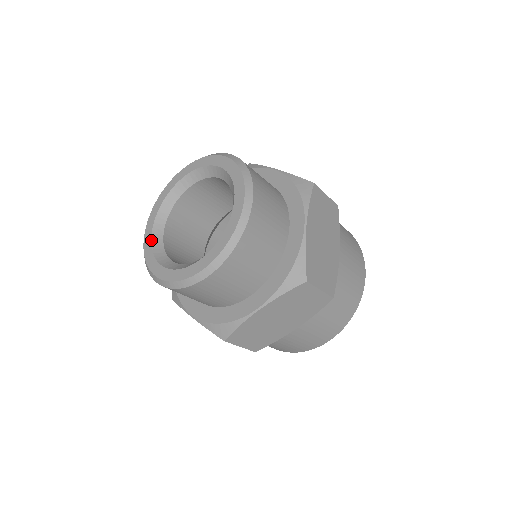
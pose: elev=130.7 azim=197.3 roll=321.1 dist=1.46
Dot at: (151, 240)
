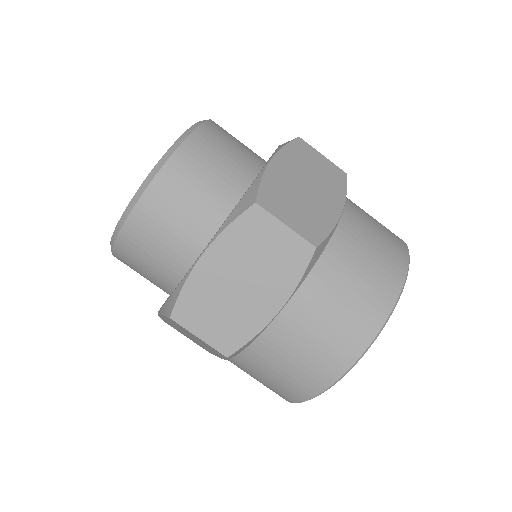
Dot at: occluded
